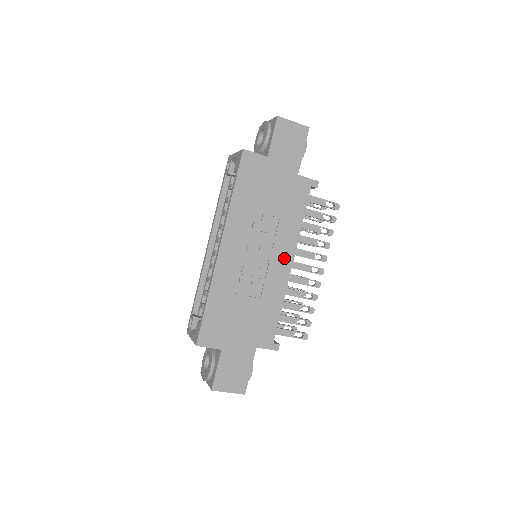
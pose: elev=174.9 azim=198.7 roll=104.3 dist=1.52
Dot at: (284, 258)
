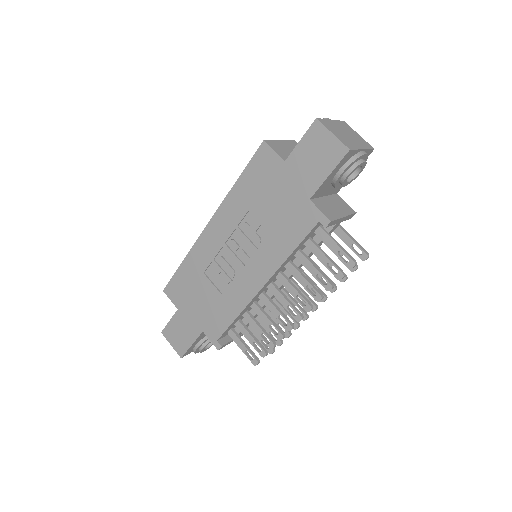
Dot at: (257, 275)
